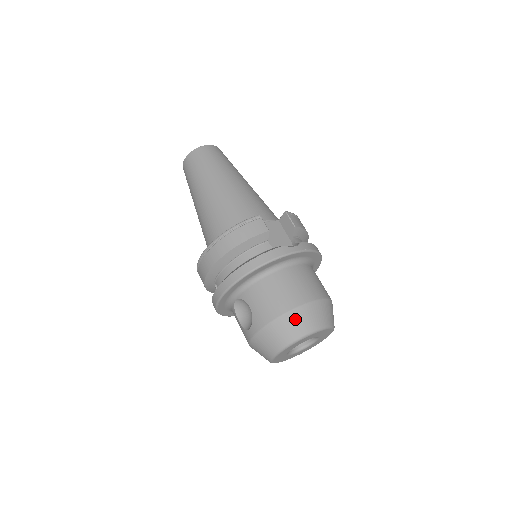
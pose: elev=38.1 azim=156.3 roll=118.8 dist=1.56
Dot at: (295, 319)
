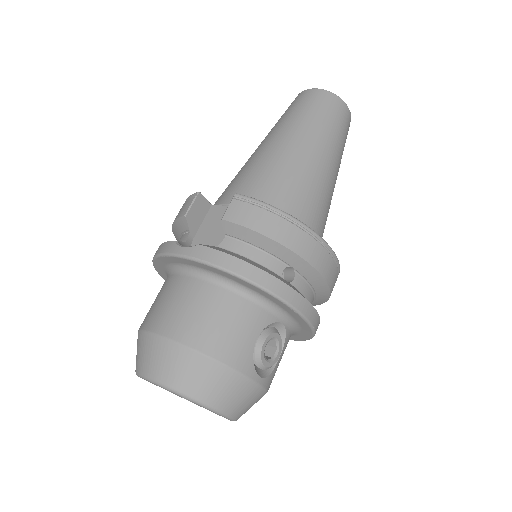
Dot at: (138, 344)
